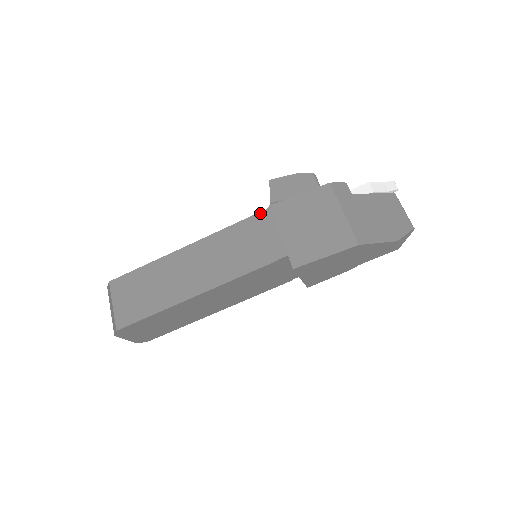
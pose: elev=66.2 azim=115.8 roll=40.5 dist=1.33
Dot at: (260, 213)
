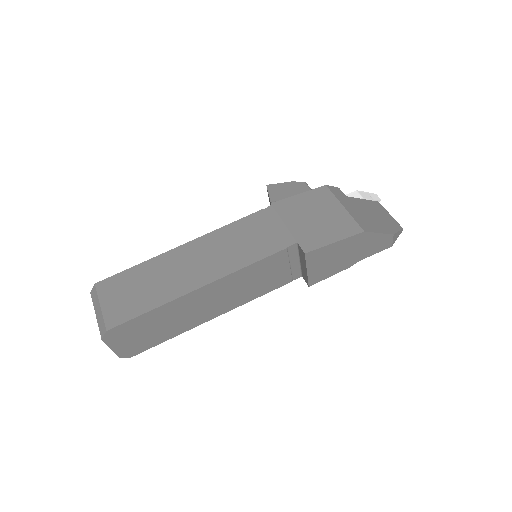
Dot at: (262, 210)
